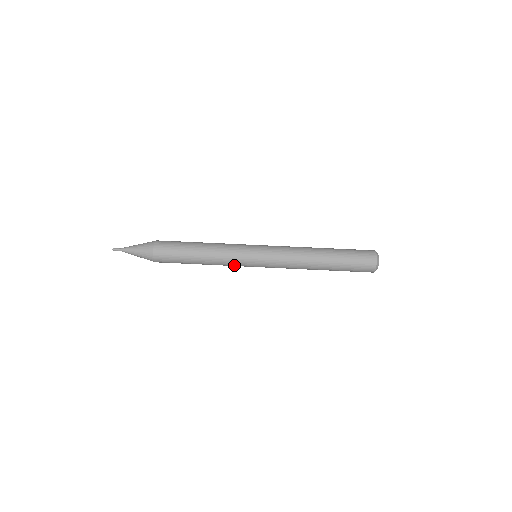
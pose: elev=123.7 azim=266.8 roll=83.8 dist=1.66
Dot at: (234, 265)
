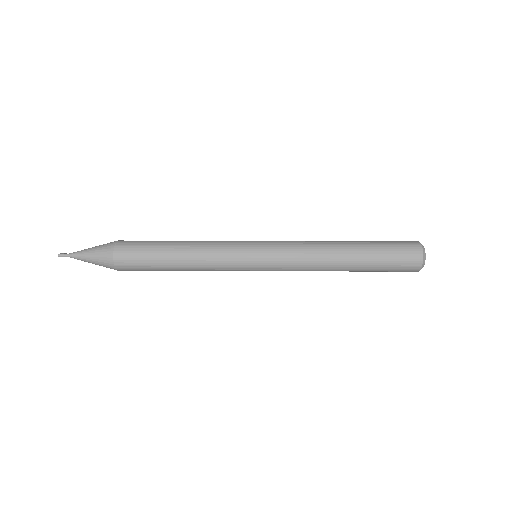
Dot at: (226, 260)
